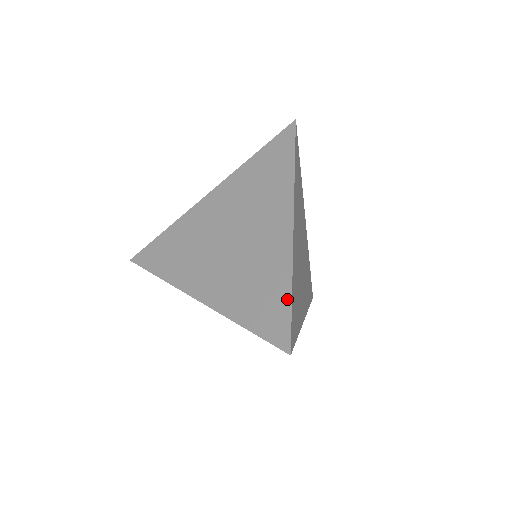
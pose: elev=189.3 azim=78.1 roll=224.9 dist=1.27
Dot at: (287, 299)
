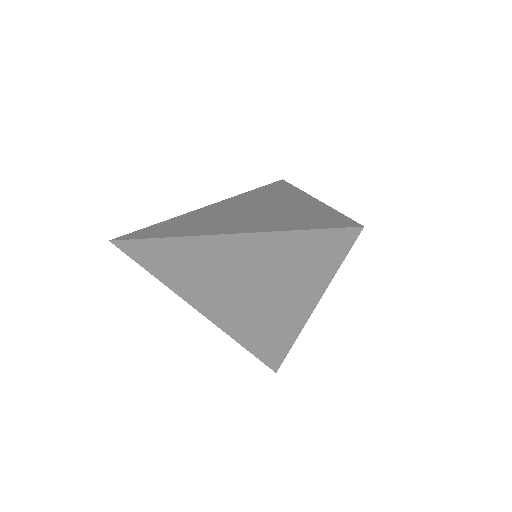
Dot at: (336, 213)
